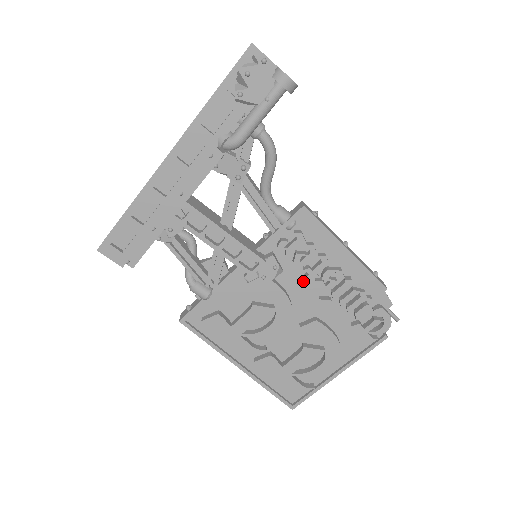
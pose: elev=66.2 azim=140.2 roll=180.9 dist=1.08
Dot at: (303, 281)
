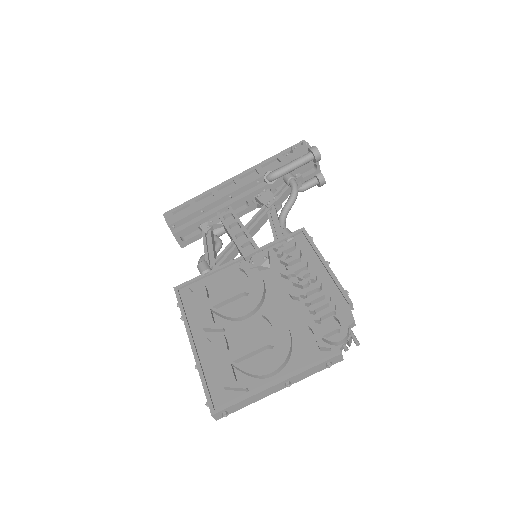
Dot at: (282, 281)
